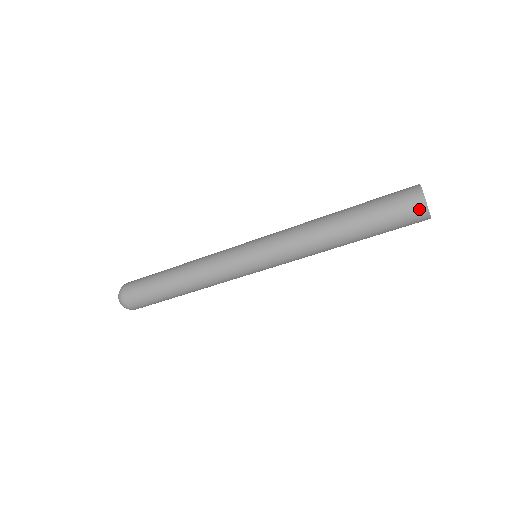
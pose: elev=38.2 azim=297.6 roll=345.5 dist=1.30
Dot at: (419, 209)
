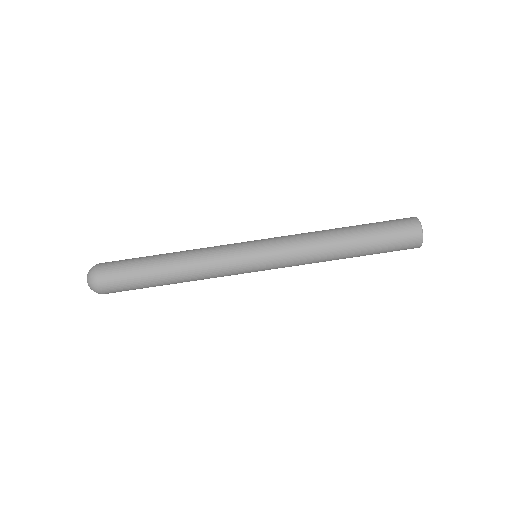
Dot at: (416, 235)
